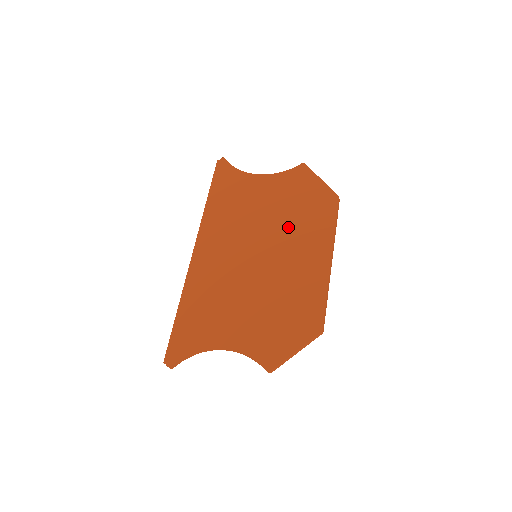
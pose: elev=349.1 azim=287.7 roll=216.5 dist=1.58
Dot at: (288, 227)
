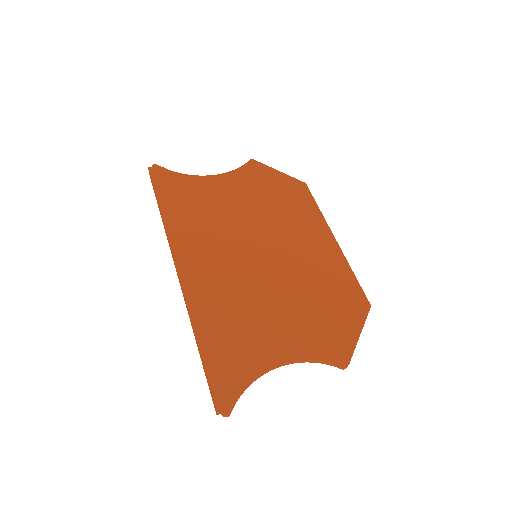
Dot at: (275, 219)
